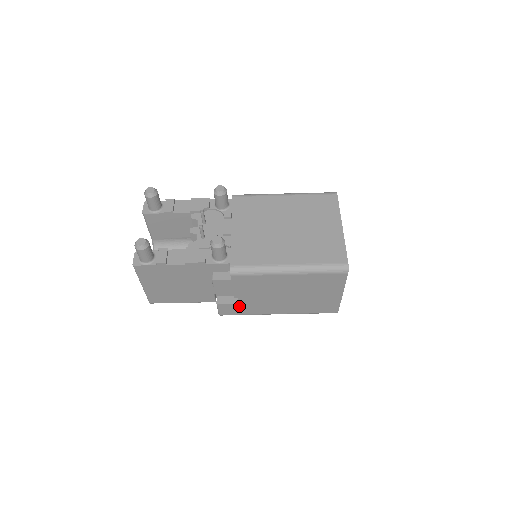
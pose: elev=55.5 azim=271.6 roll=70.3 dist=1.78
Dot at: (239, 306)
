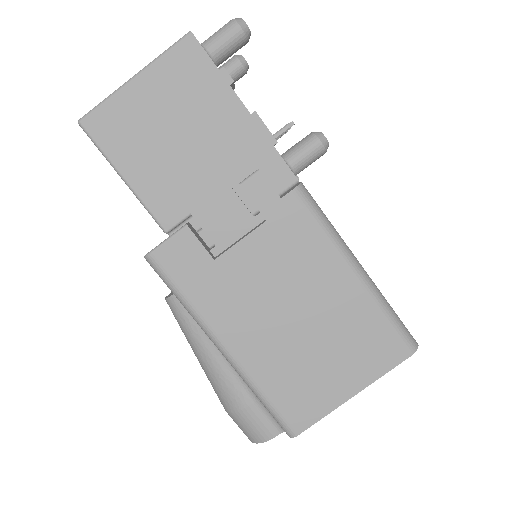
Dot at: (206, 266)
